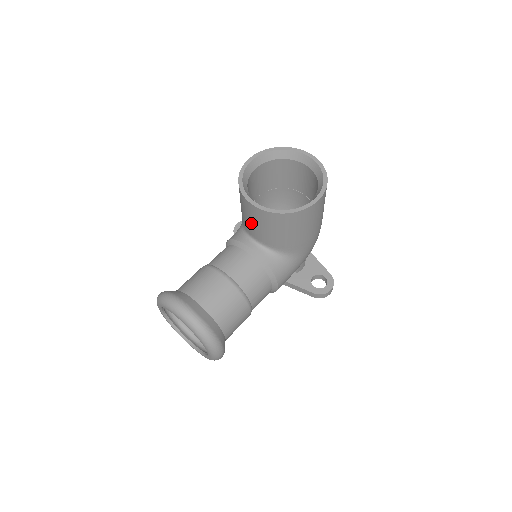
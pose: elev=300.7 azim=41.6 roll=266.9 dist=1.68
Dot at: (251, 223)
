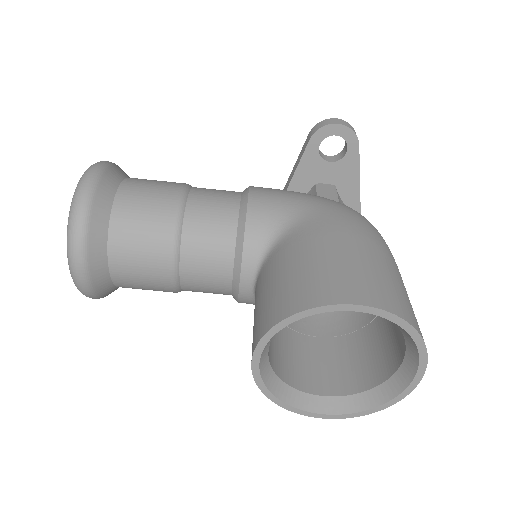
Dot at: (255, 308)
